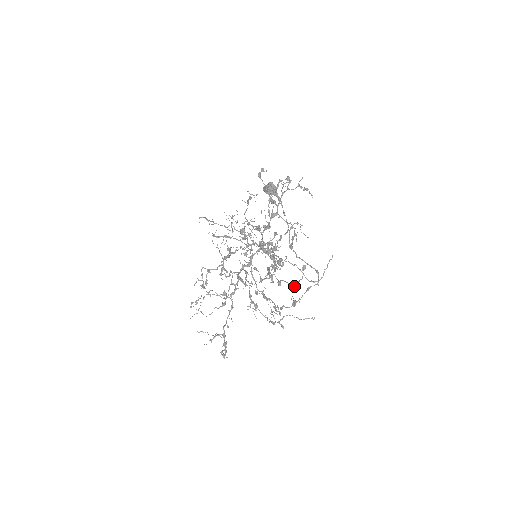
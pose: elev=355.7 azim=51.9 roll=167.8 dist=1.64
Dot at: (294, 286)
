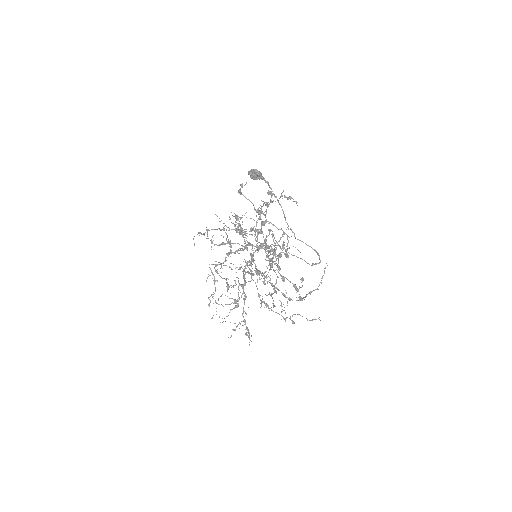
Dot at: (297, 290)
